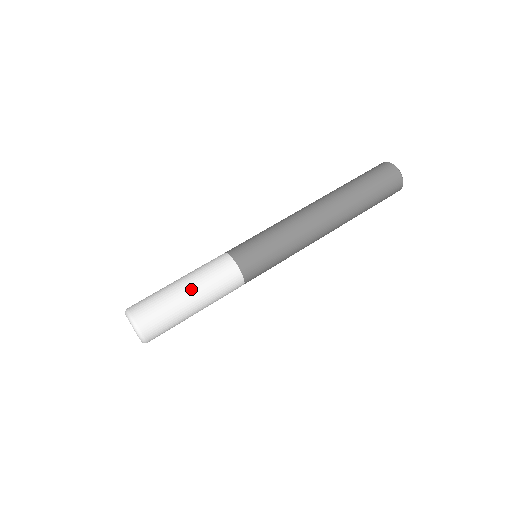
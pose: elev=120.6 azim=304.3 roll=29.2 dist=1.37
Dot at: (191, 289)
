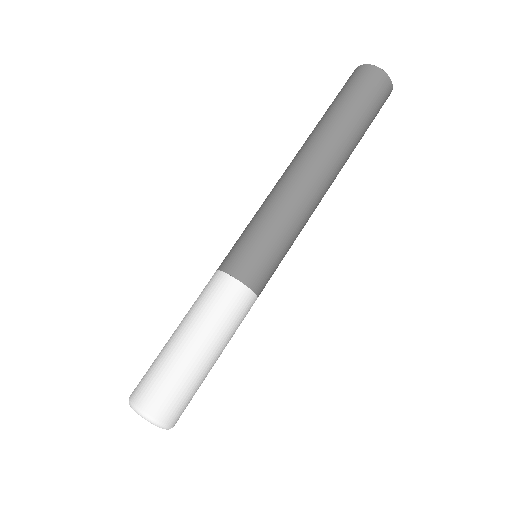
Dot at: (195, 338)
